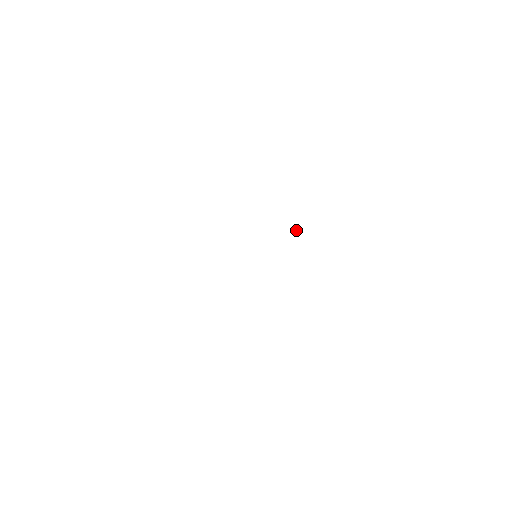
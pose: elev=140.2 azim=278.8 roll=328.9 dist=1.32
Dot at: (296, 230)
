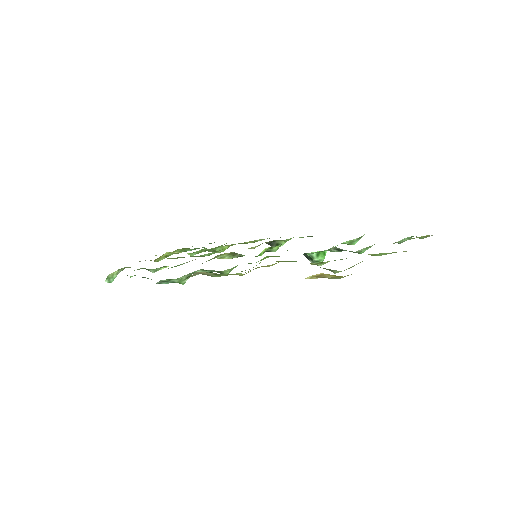
Dot at: (309, 253)
